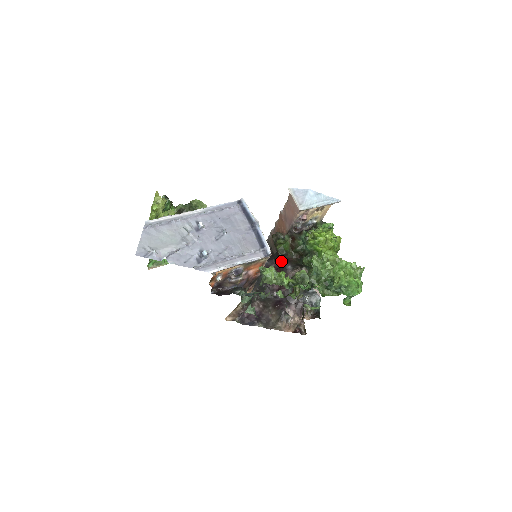
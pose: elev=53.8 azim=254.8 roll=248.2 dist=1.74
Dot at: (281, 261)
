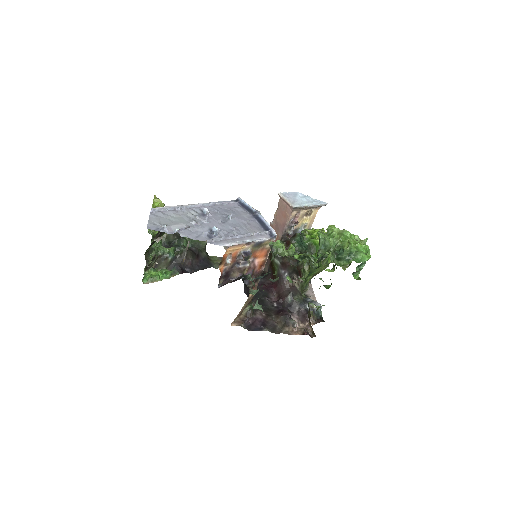
Dot at: (277, 272)
